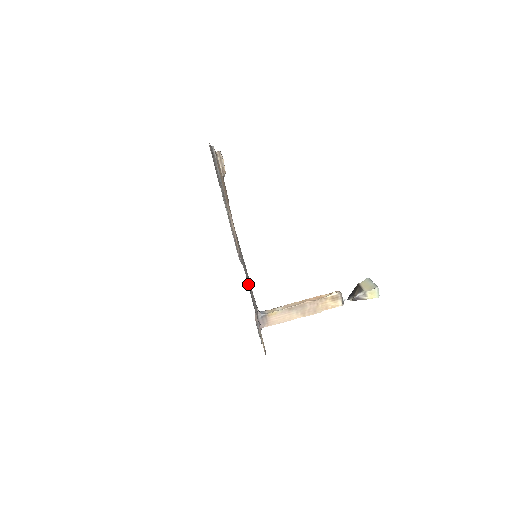
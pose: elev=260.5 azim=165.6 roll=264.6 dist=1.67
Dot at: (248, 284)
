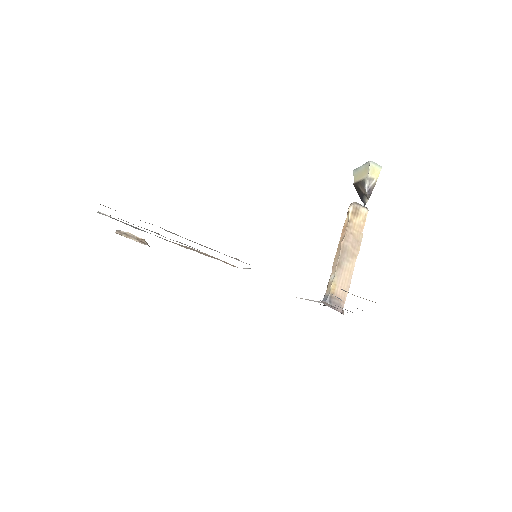
Dot at: occluded
